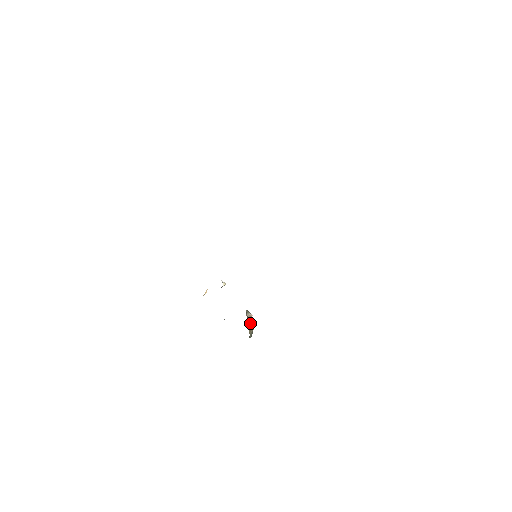
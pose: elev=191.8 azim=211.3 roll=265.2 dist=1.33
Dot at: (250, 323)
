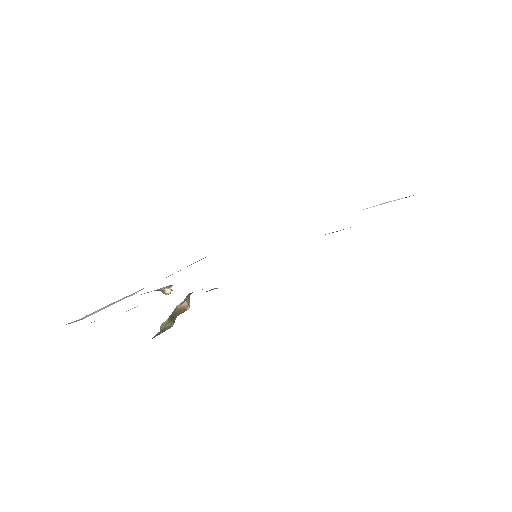
Dot at: (178, 313)
